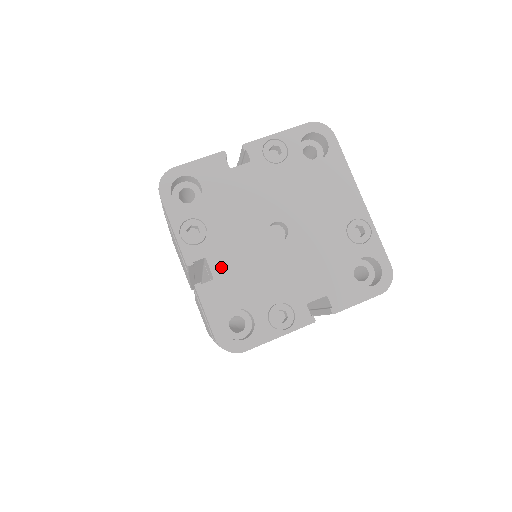
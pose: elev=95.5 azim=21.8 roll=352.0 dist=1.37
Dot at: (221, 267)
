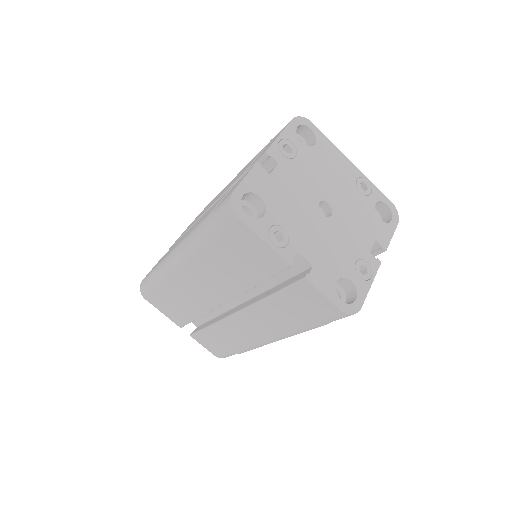
Dot at: (311, 254)
